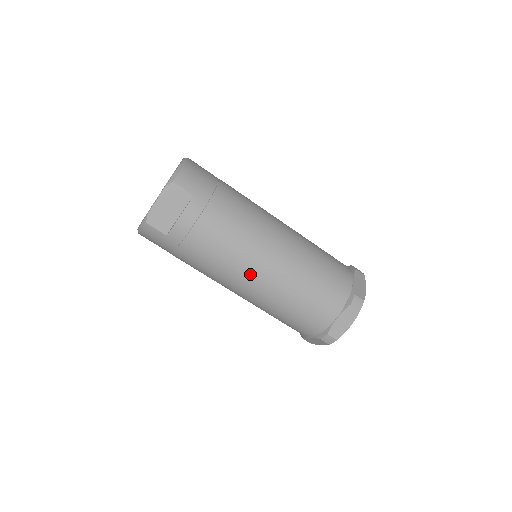
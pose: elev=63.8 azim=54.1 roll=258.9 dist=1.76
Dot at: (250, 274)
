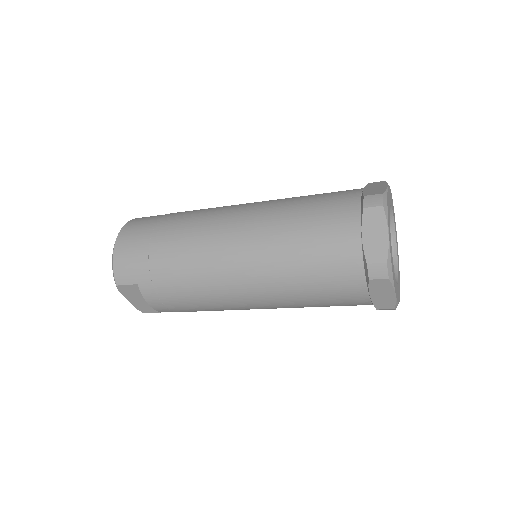
Dot at: (244, 306)
